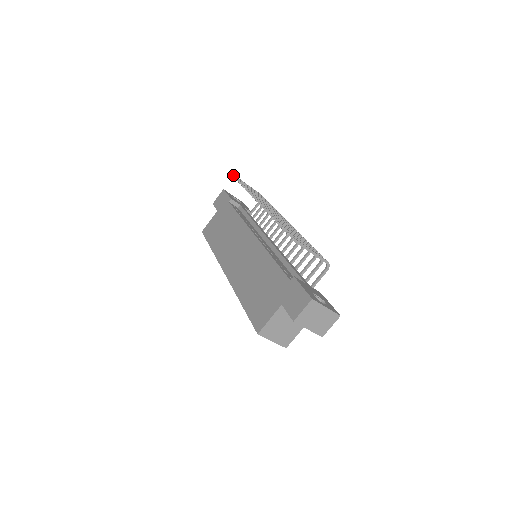
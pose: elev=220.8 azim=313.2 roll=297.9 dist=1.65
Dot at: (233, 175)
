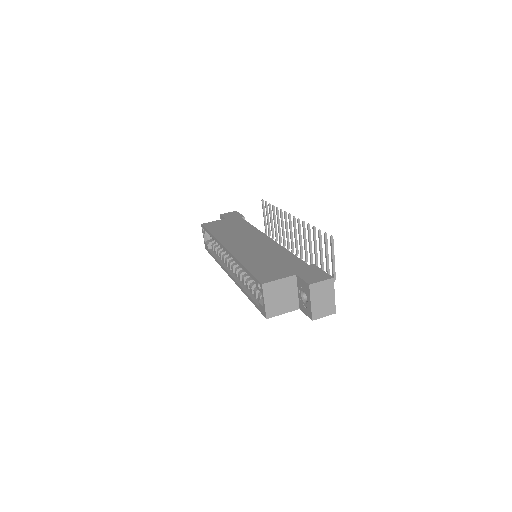
Dot at: occluded
